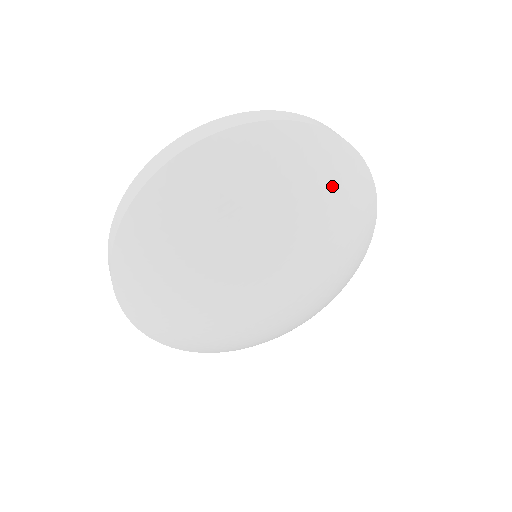
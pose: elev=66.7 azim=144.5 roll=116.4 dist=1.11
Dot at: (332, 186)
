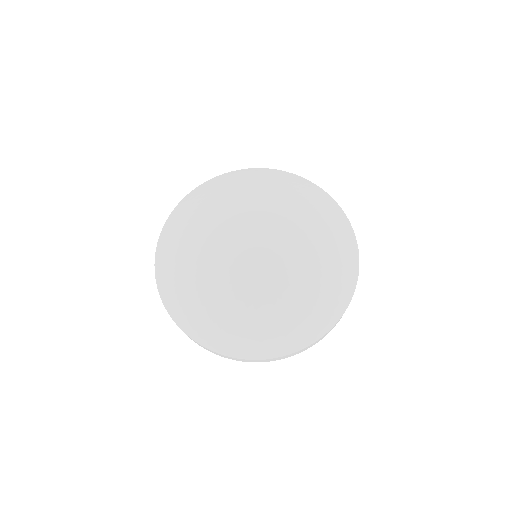
Dot at: (330, 232)
